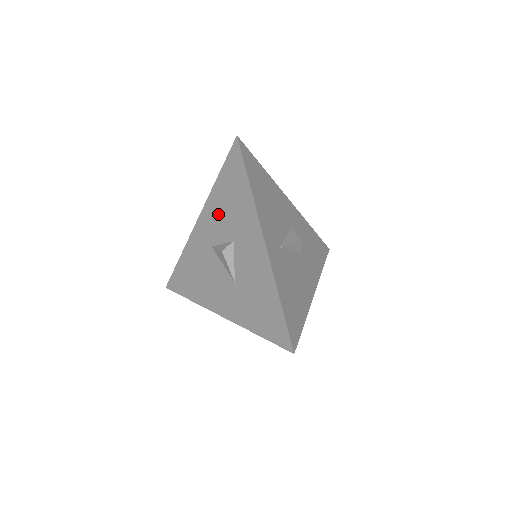
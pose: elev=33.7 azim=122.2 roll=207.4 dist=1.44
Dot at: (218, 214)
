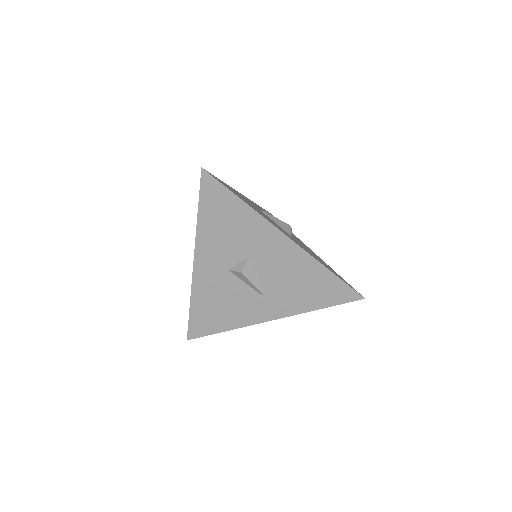
Dot at: occluded
